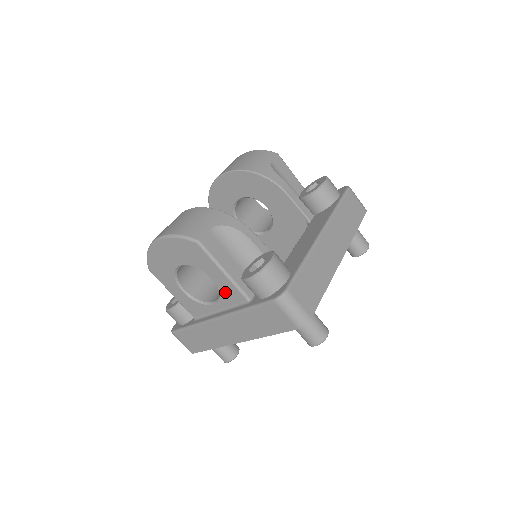
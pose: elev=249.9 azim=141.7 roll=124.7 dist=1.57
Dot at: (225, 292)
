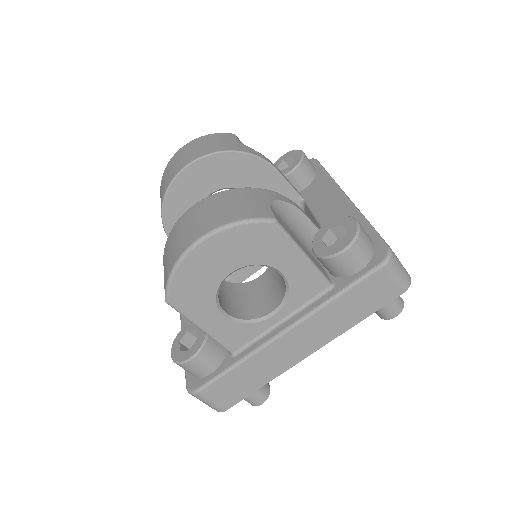
Dot at: (298, 287)
